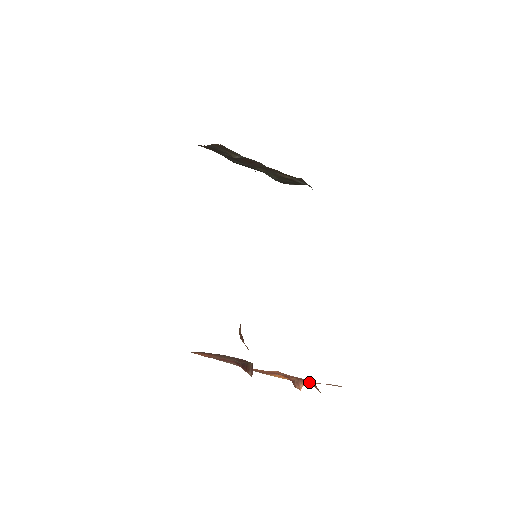
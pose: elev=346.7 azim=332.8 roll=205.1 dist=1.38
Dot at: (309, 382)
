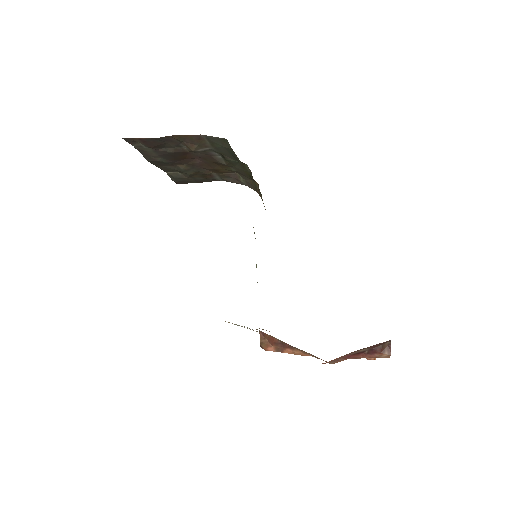
Dot at: occluded
